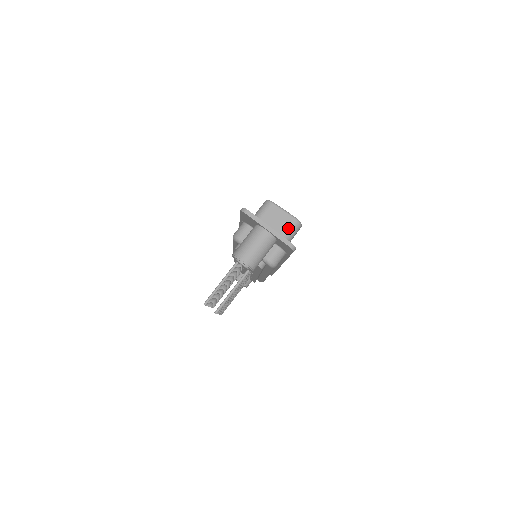
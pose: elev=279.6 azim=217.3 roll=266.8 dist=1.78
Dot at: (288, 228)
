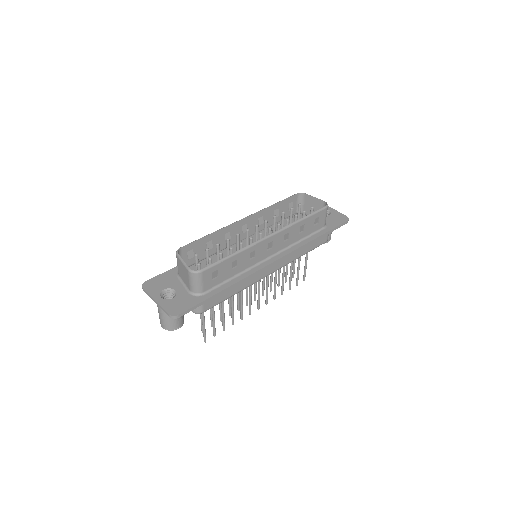
Dot at: (189, 280)
